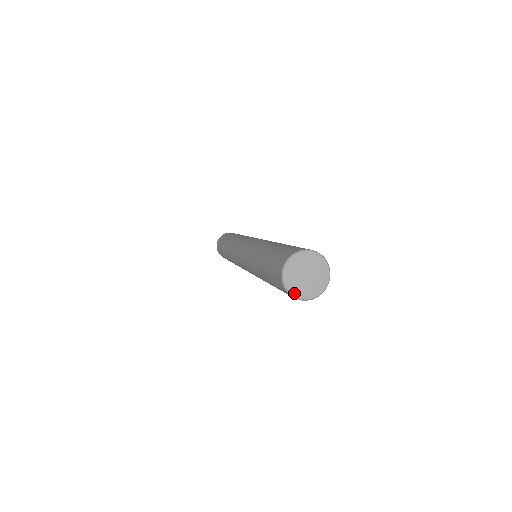
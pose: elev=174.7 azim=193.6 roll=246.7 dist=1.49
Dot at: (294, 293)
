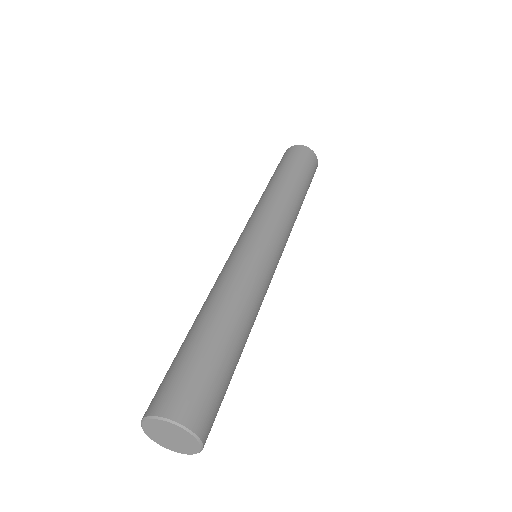
Dot at: (154, 440)
